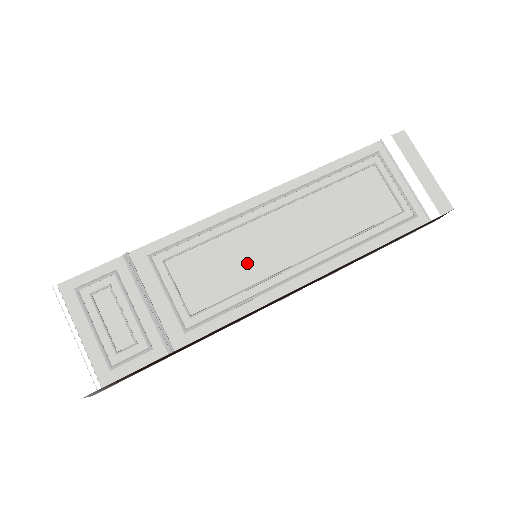
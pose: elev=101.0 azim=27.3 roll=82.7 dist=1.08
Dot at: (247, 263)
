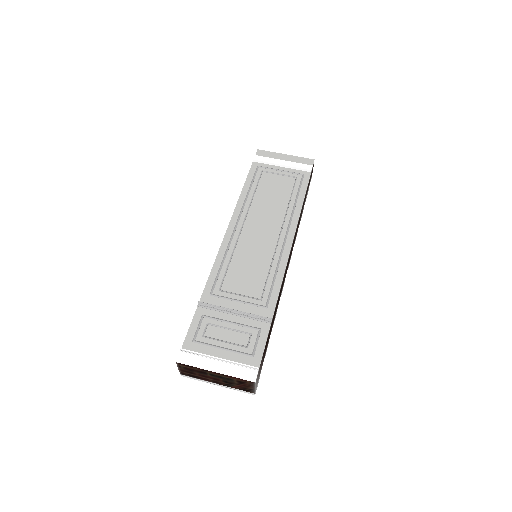
Dot at: (258, 256)
